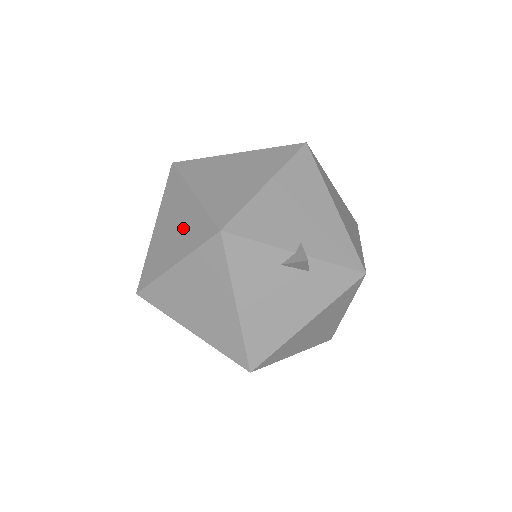
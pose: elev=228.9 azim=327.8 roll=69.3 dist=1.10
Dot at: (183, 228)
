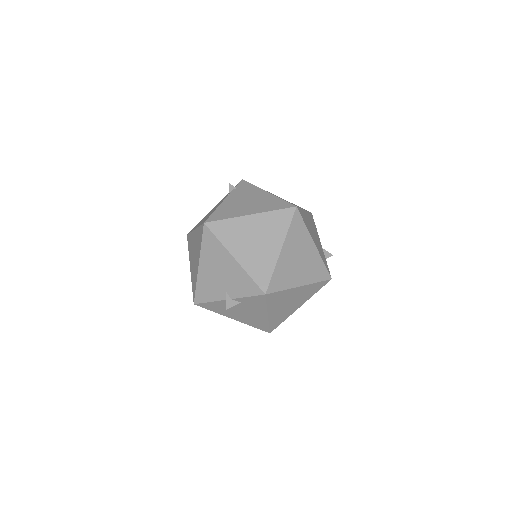
Dot at: occluded
